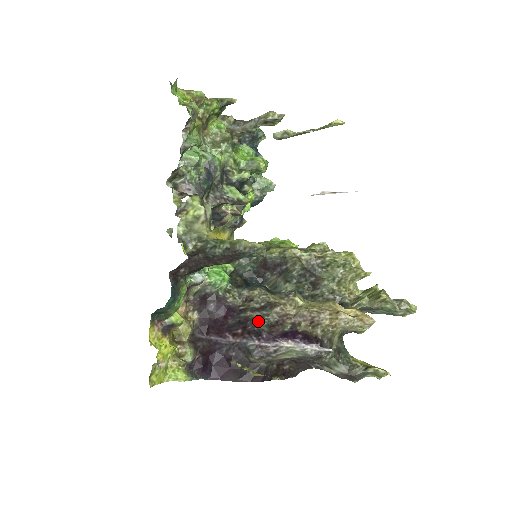
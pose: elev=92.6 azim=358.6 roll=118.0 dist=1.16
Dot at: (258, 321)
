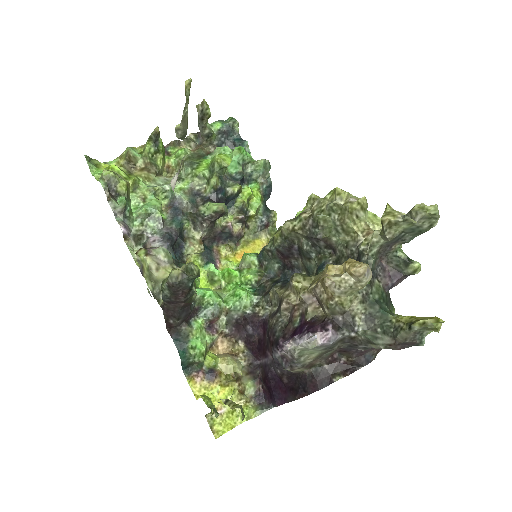
Dot at: (273, 328)
